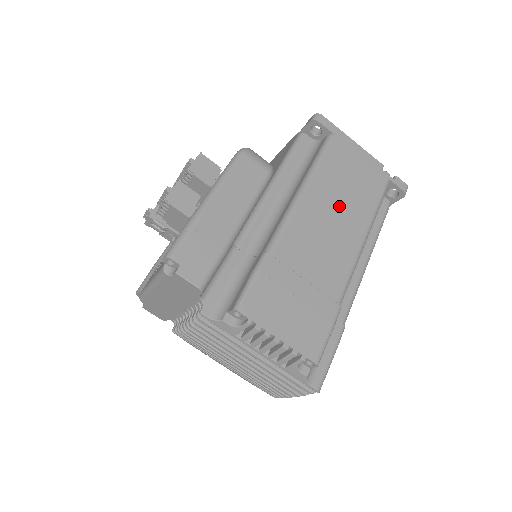
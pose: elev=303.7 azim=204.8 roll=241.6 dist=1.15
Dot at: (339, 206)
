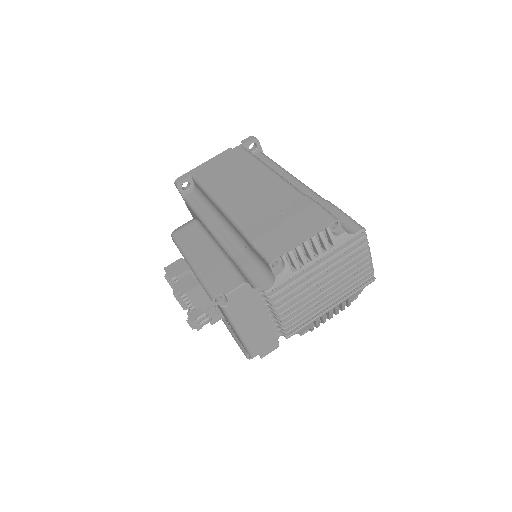
Dot at: (240, 181)
